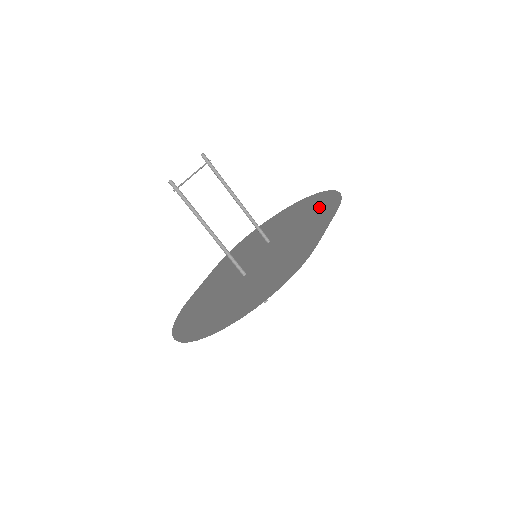
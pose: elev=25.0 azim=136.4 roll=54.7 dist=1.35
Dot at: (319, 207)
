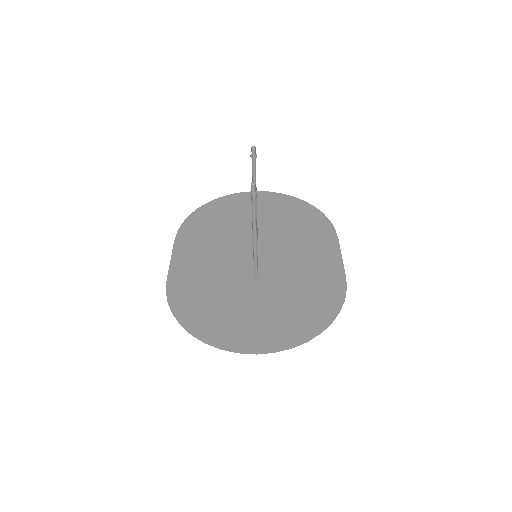
Dot at: (304, 219)
